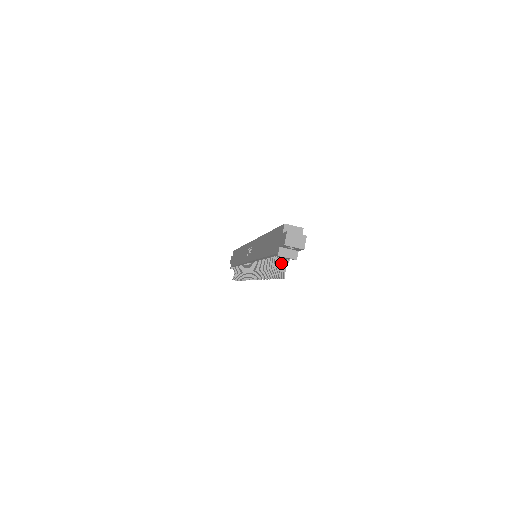
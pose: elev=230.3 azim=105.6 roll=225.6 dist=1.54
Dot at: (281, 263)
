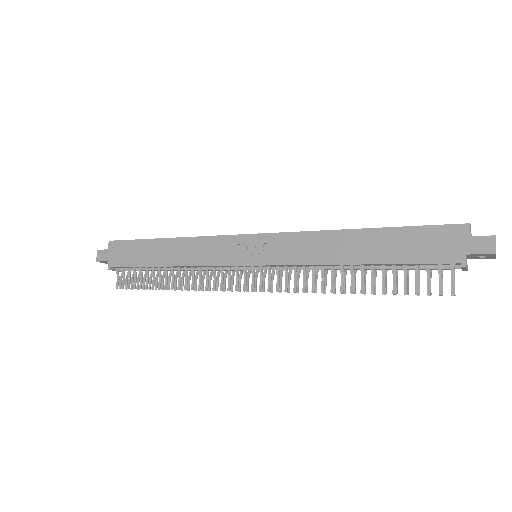
Dot at: occluded
